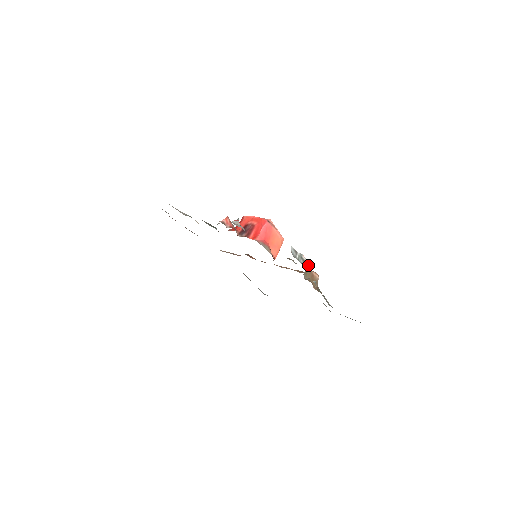
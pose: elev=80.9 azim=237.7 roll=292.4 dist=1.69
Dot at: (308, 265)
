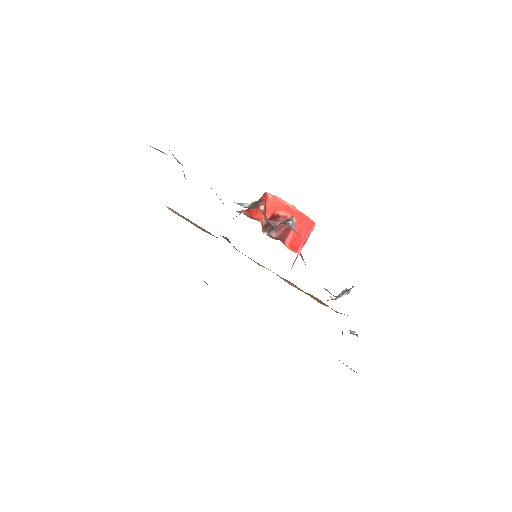
Dot at: occluded
